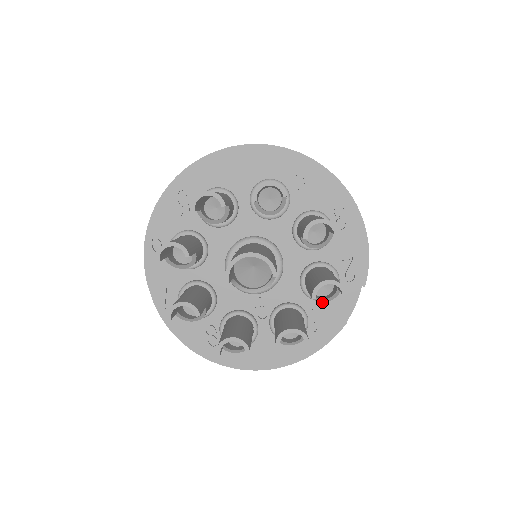
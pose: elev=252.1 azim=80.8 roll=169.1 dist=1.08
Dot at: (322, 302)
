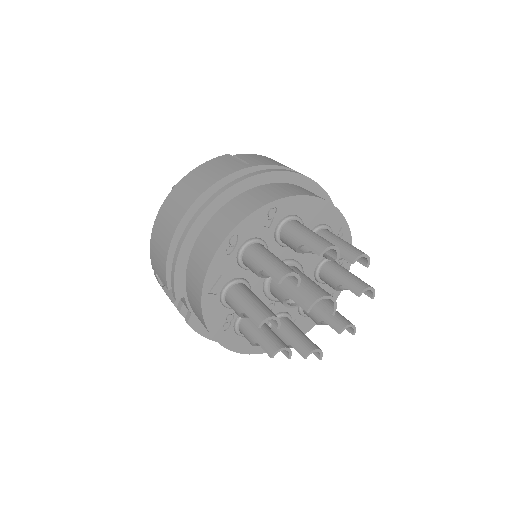
Dot at: (303, 317)
